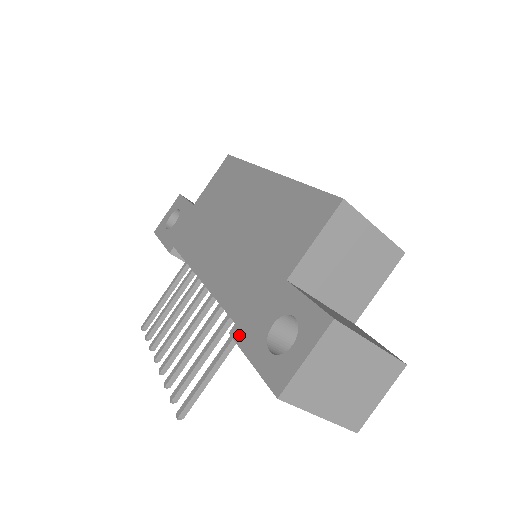
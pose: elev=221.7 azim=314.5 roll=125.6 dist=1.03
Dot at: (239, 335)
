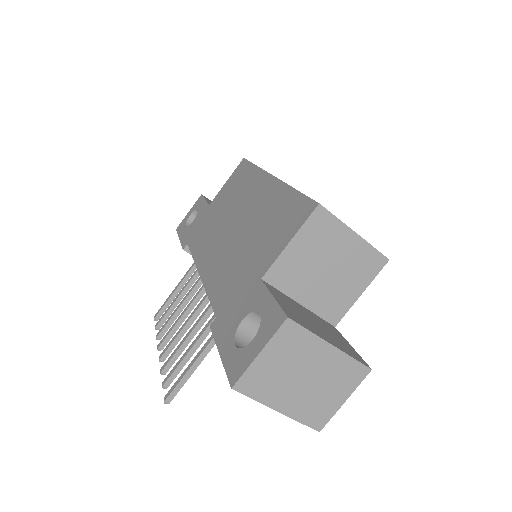
Dot at: (216, 328)
